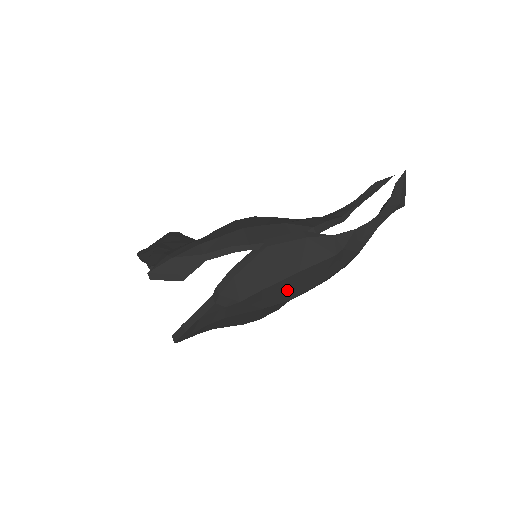
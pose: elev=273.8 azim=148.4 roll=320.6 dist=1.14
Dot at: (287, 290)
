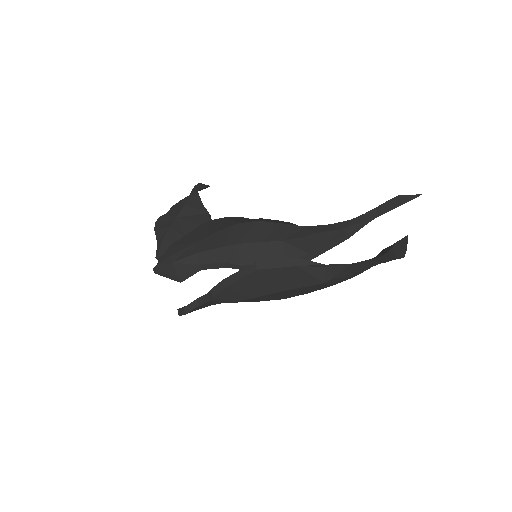
Dot at: (277, 296)
